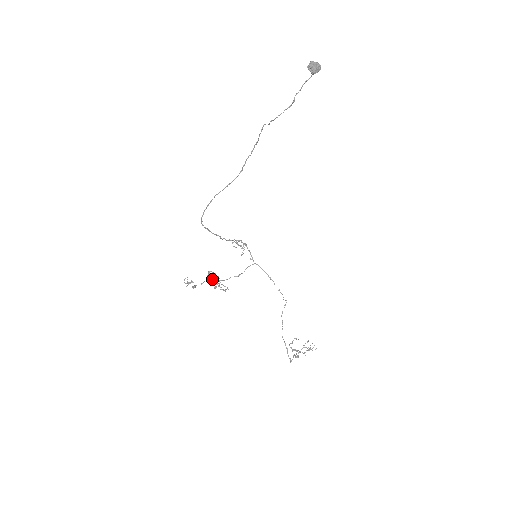
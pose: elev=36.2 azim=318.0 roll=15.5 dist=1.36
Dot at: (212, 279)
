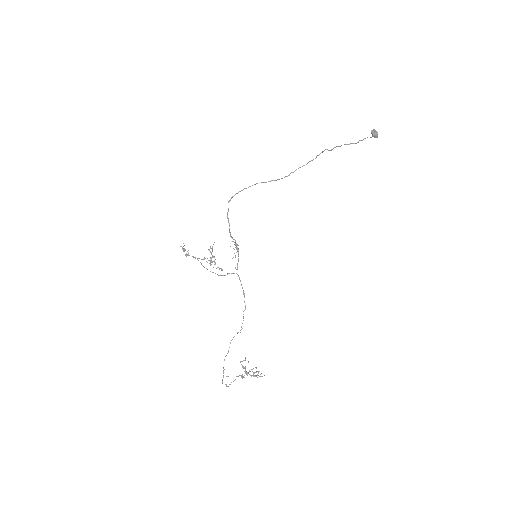
Dot at: occluded
